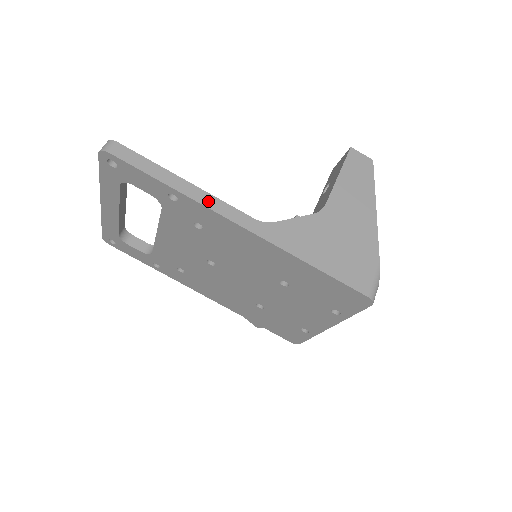
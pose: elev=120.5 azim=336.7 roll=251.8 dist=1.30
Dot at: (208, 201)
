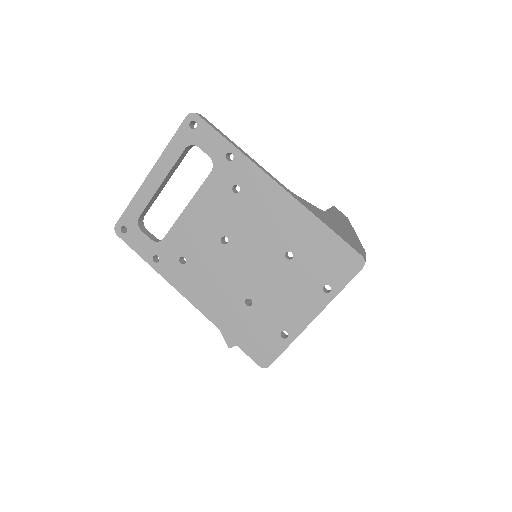
Dot at: (256, 163)
